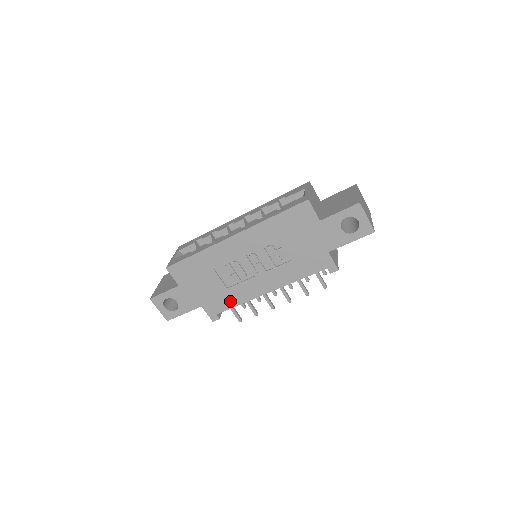
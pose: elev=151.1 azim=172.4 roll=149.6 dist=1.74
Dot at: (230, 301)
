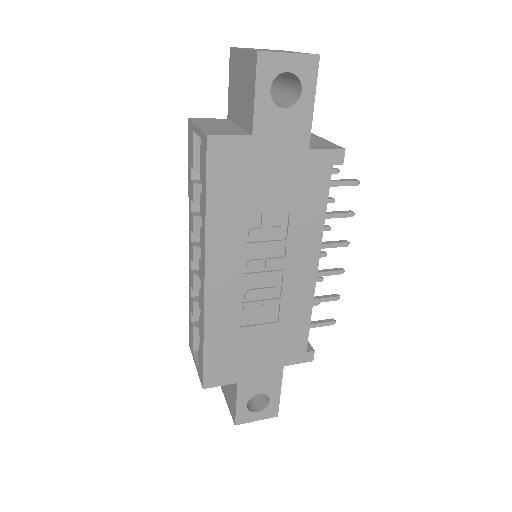
Dot at: (298, 326)
